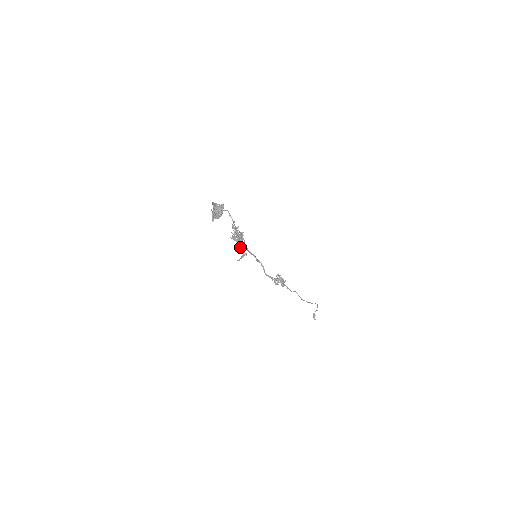
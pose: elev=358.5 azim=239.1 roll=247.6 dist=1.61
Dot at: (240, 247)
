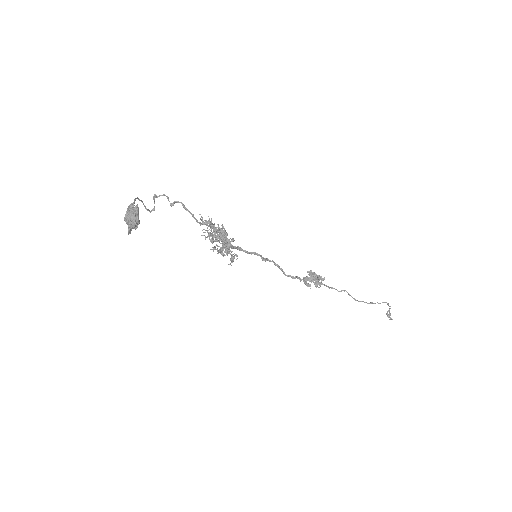
Dot at: (222, 248)
